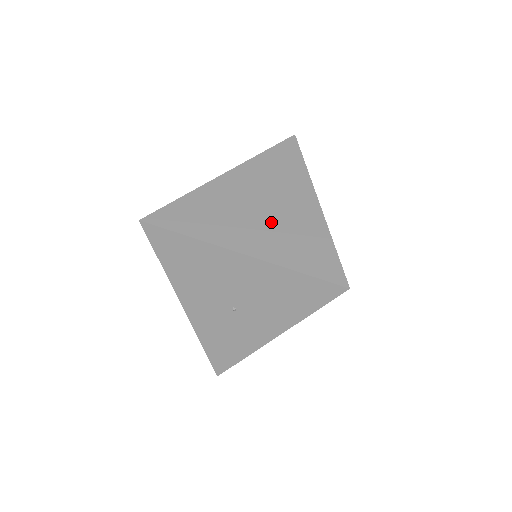
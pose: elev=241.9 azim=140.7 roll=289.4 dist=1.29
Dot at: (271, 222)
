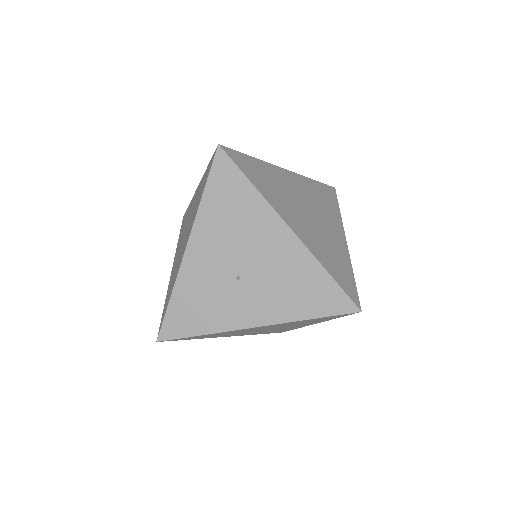
Dot at: (314, 226)
